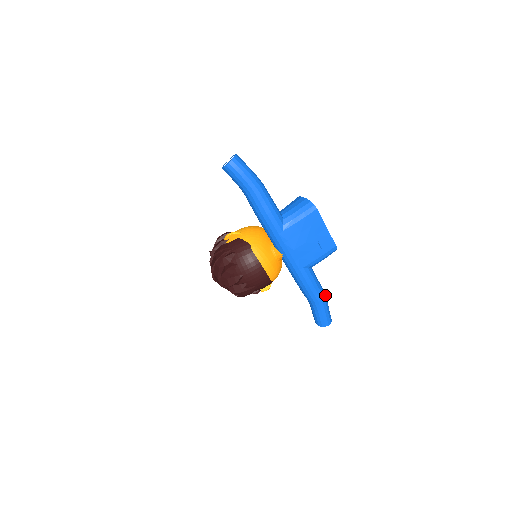
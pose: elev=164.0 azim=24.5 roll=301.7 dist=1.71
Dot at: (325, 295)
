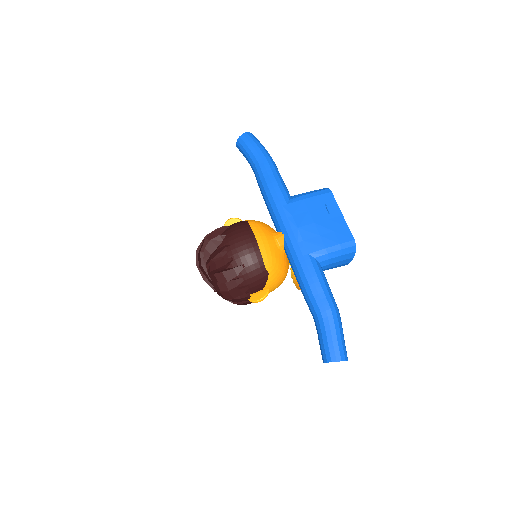
Dot at: (338, 311)
